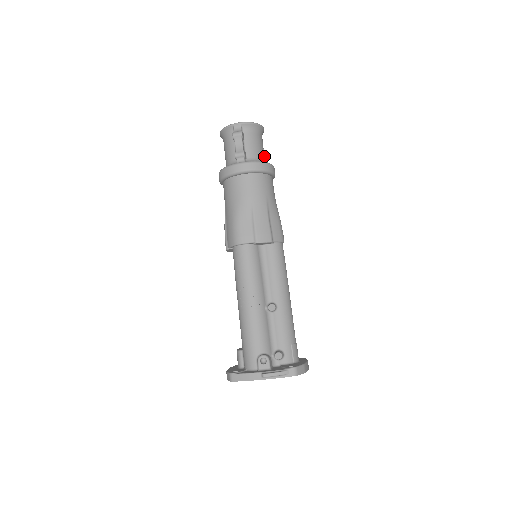
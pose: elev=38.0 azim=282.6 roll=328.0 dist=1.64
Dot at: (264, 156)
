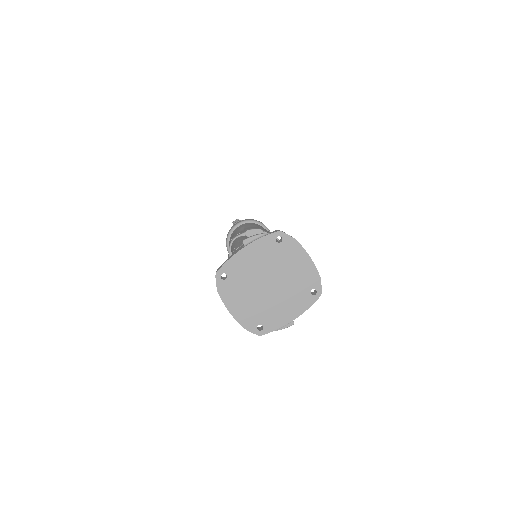
Dot at: occluded
